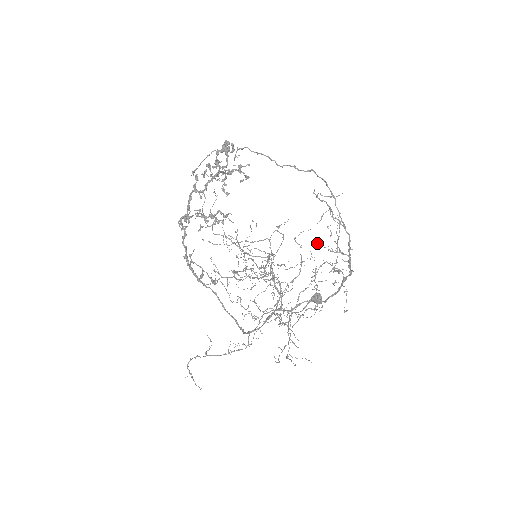
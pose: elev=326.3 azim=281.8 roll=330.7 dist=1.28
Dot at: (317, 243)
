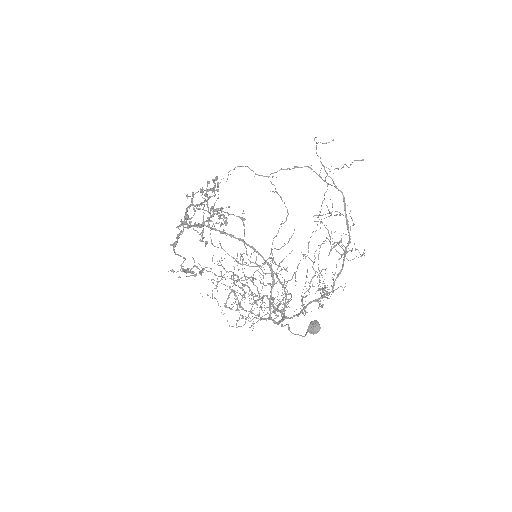
Dot at: occluded
